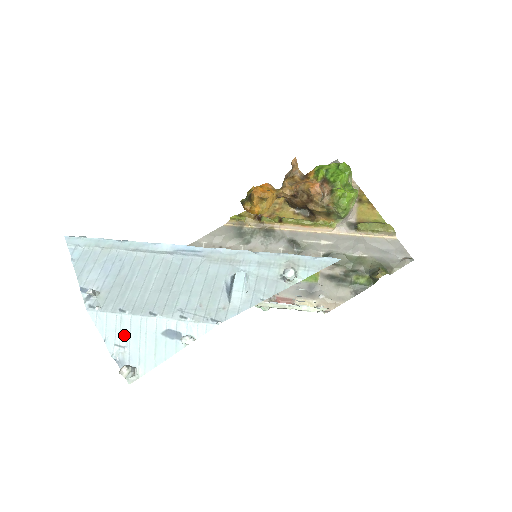
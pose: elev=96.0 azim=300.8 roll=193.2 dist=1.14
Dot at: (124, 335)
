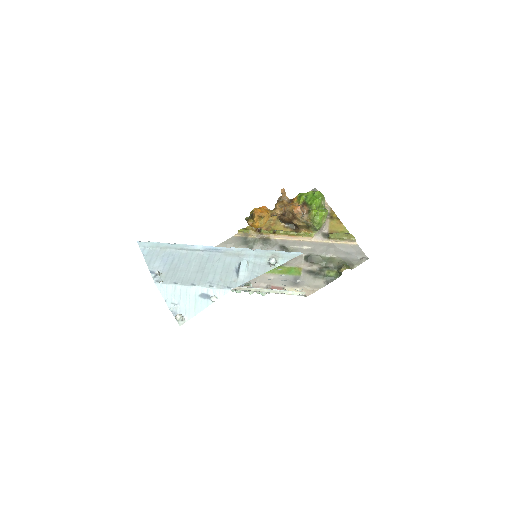
Dot at: (177, 297)
